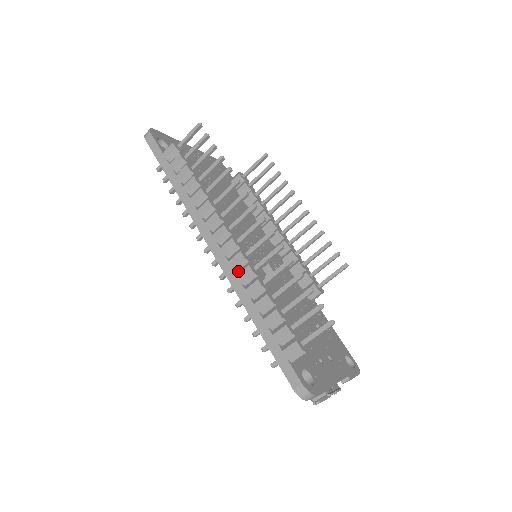
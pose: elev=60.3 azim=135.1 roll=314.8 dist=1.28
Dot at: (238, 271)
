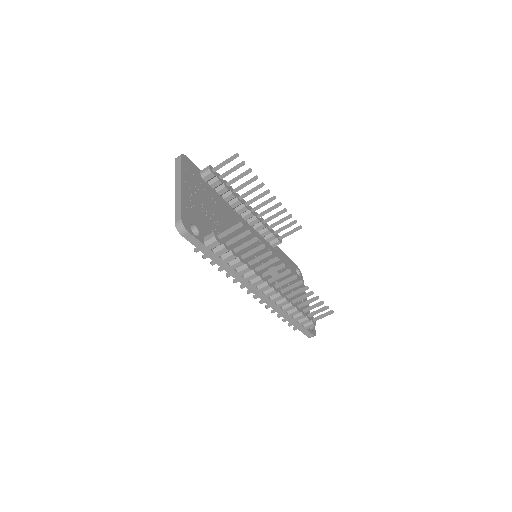
Dot at: (277, 302)
